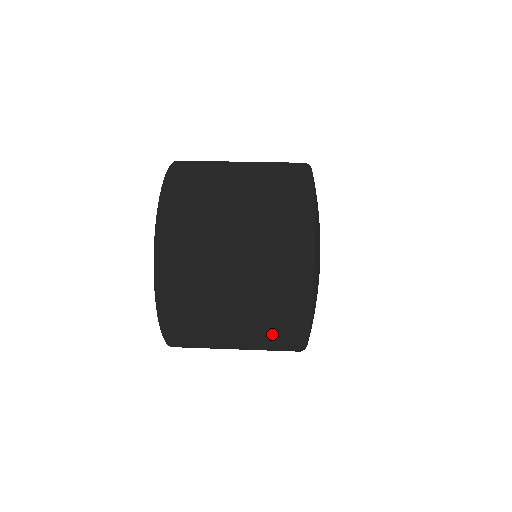
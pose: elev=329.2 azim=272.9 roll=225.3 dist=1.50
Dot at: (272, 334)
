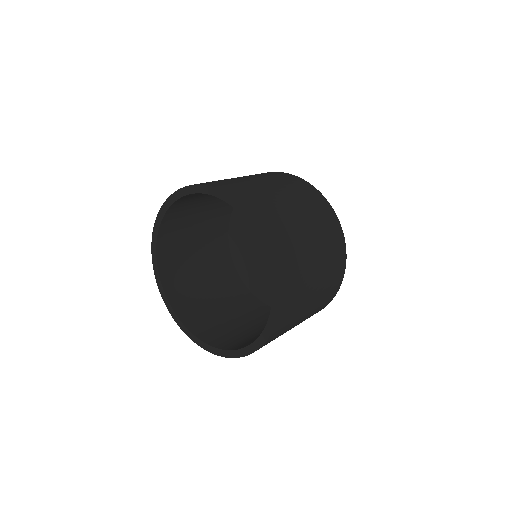
Dot at: (327, 296)
